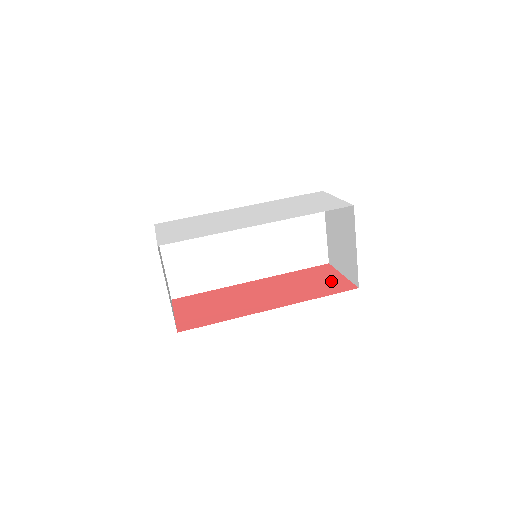
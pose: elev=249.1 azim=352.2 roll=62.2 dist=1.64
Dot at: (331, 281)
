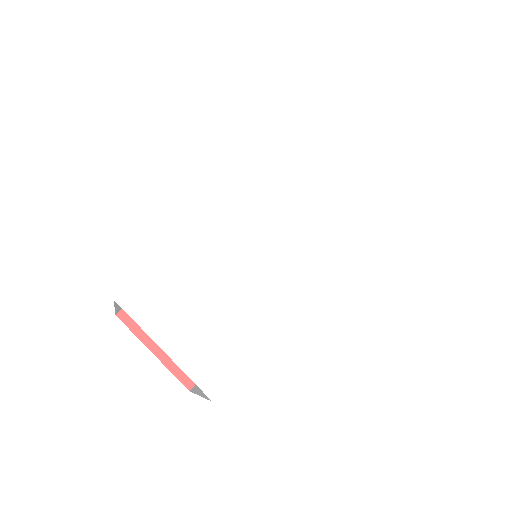
Dot at: occluded
